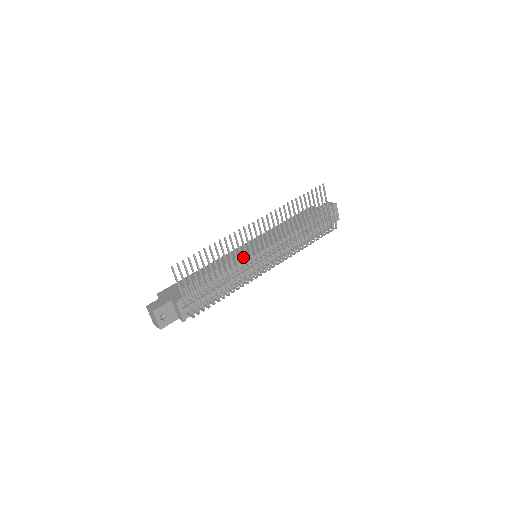
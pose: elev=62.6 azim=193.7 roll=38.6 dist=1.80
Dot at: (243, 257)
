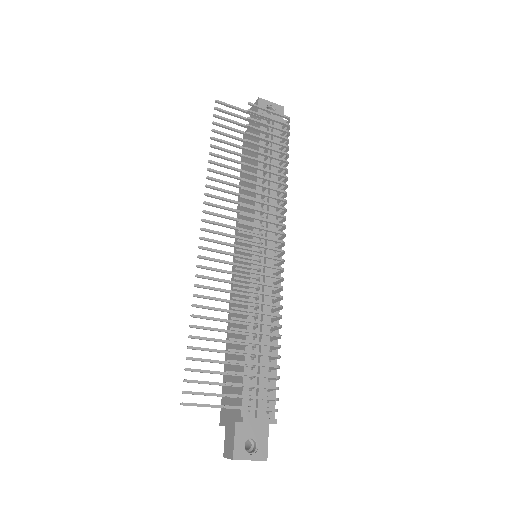
Dot at: (244, 277)
